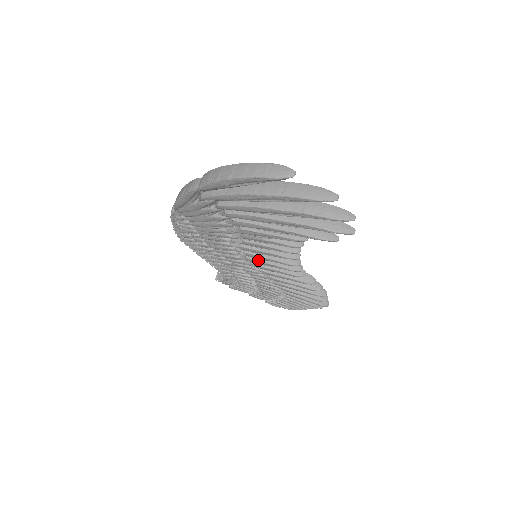
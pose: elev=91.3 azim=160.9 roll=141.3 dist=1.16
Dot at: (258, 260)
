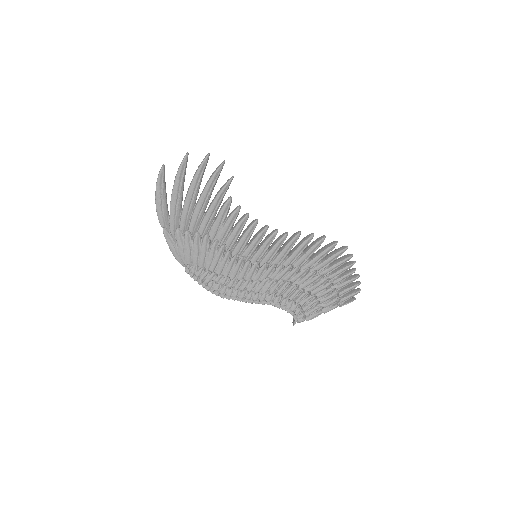
Dot at: (255, 254)
